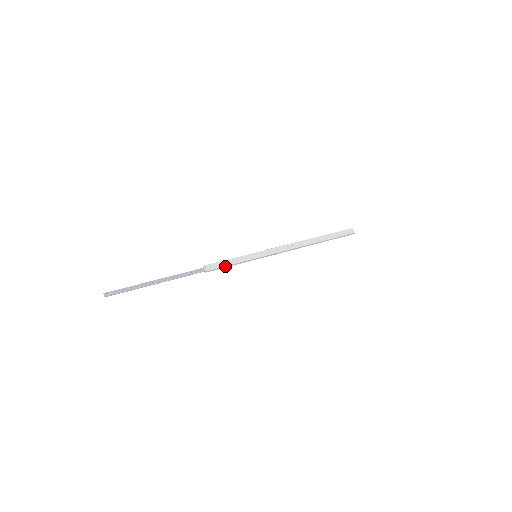
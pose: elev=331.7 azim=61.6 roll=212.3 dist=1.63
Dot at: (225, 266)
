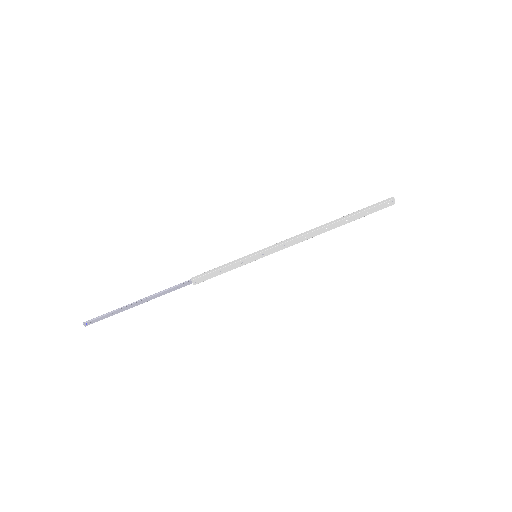
Dot at: (217, 275)
